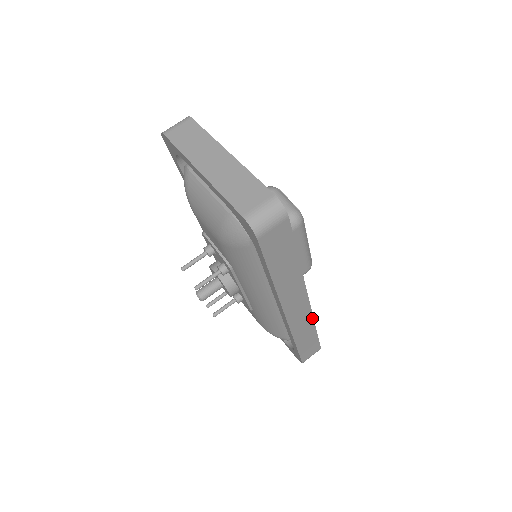
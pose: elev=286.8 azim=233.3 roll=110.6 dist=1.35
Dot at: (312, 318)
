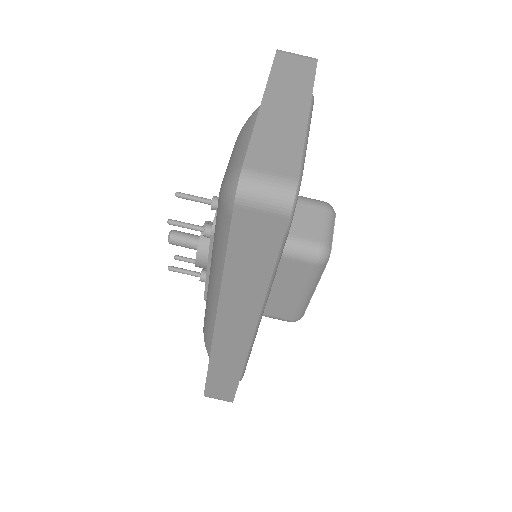
Dot at: (243, 362)
